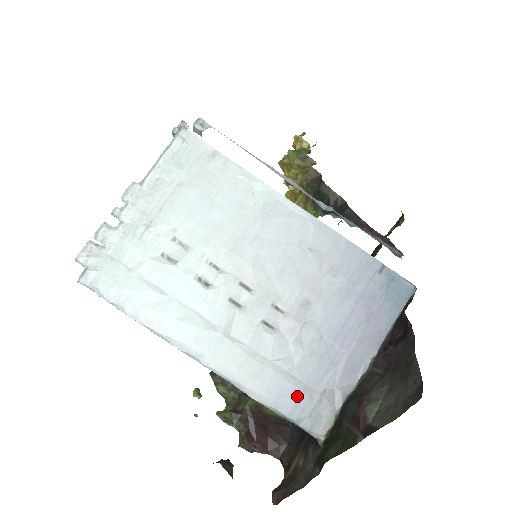
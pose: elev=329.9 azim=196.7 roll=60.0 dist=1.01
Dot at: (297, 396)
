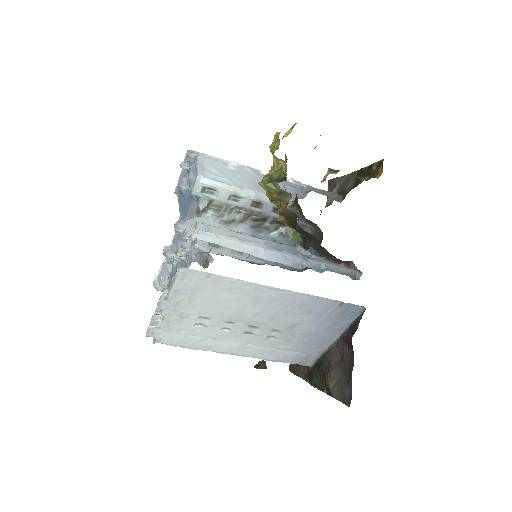
Dot at: (294, 357)
